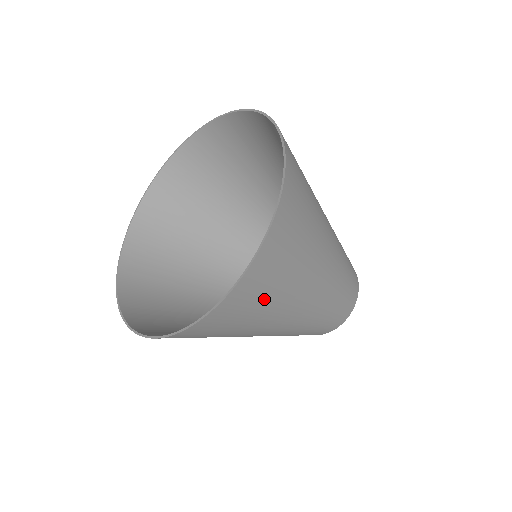
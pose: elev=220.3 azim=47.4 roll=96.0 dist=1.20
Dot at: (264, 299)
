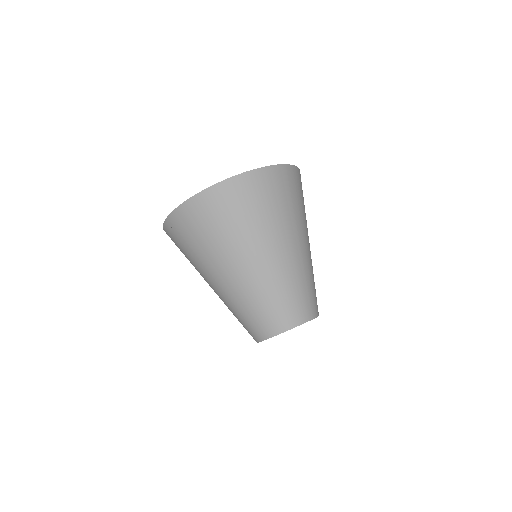
Dot at: (269, 201)
